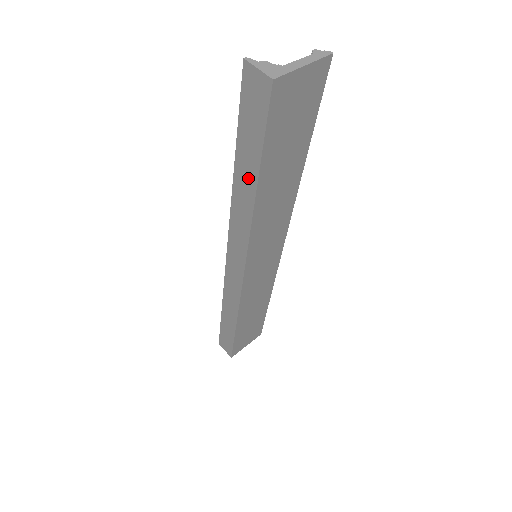
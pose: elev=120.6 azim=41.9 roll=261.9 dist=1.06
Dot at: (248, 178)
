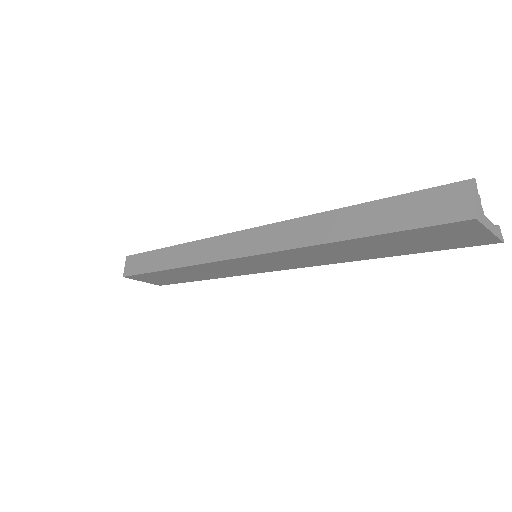
Dot at: (350, 226)
